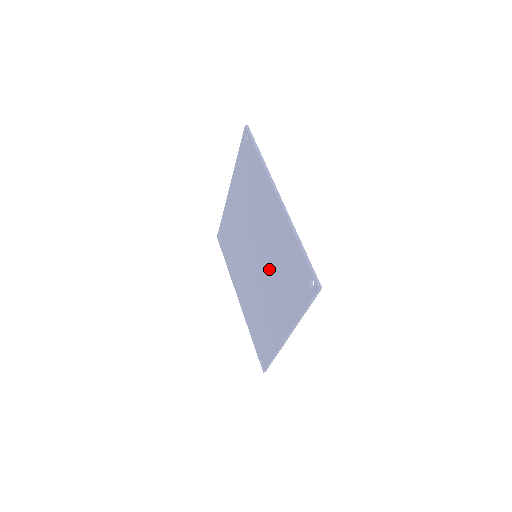
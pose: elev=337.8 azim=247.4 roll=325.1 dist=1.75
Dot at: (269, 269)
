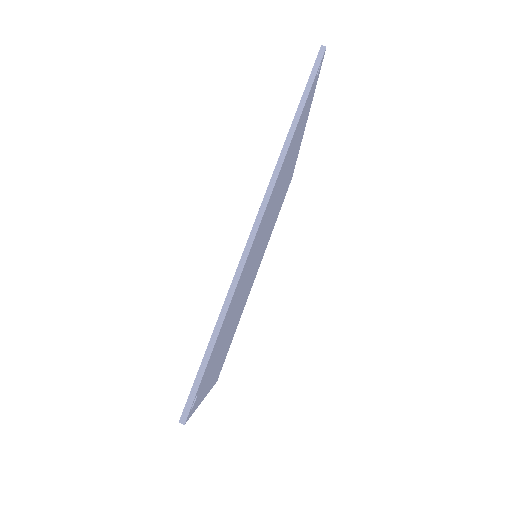
Dot at: occluded
